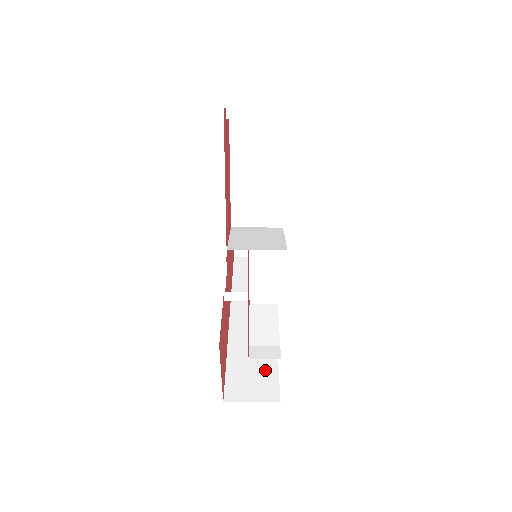
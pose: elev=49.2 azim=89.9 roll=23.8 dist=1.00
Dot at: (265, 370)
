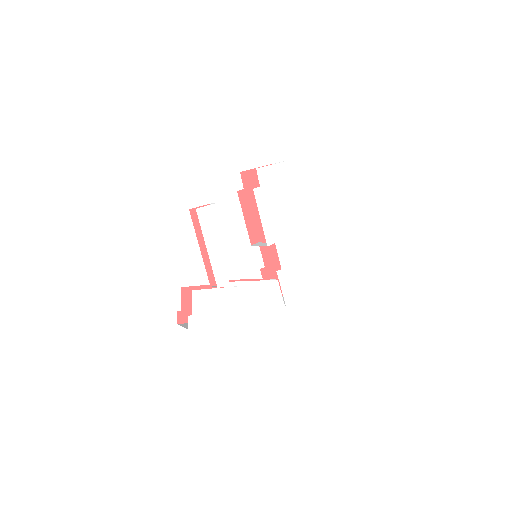
Dot at: occluded
